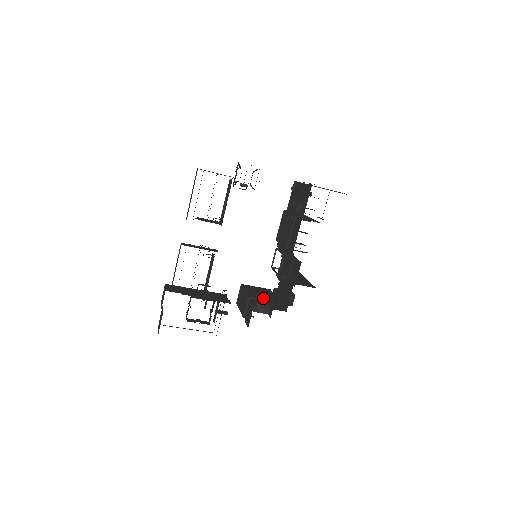
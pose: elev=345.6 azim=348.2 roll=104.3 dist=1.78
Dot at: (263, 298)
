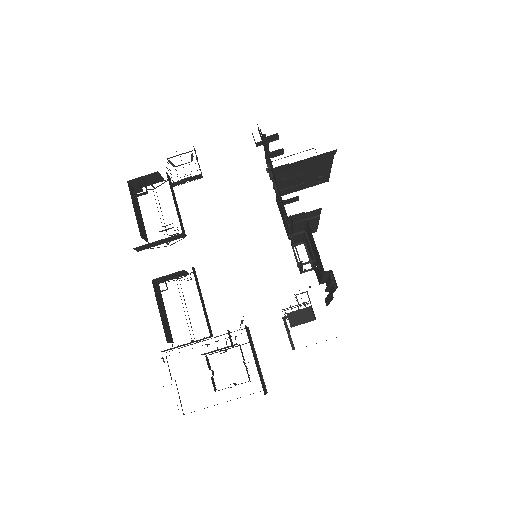
Dot at: occluded
